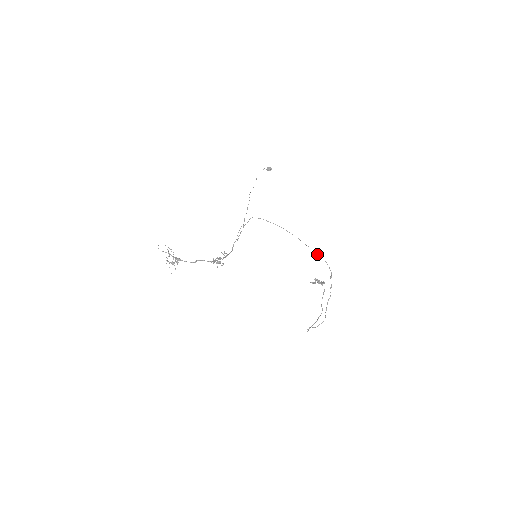
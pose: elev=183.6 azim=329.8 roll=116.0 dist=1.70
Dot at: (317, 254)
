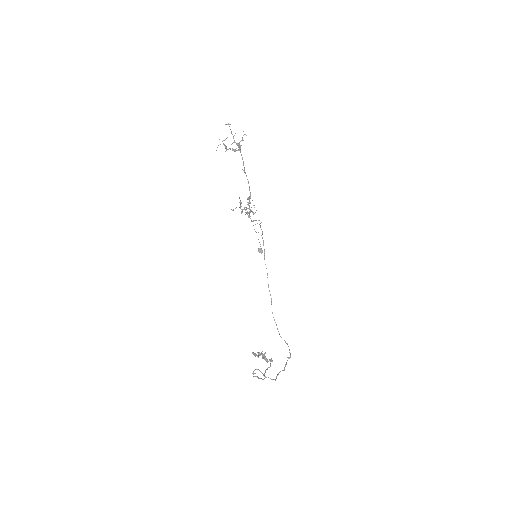
Dot at: occluded
